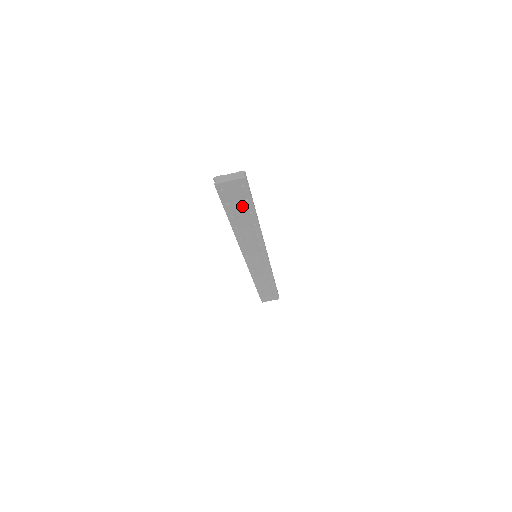
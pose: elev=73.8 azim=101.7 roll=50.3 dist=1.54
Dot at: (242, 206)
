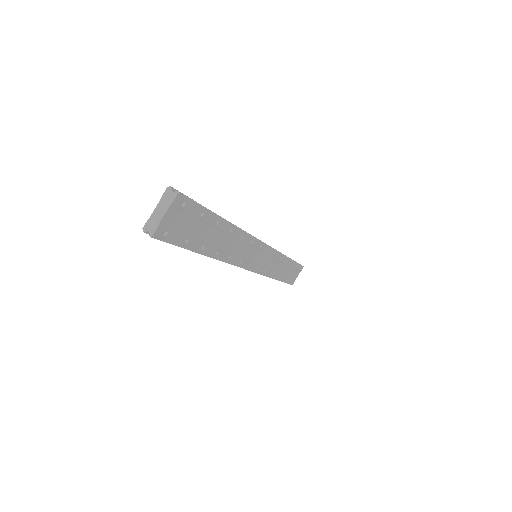
Dot at: (203, 227)
